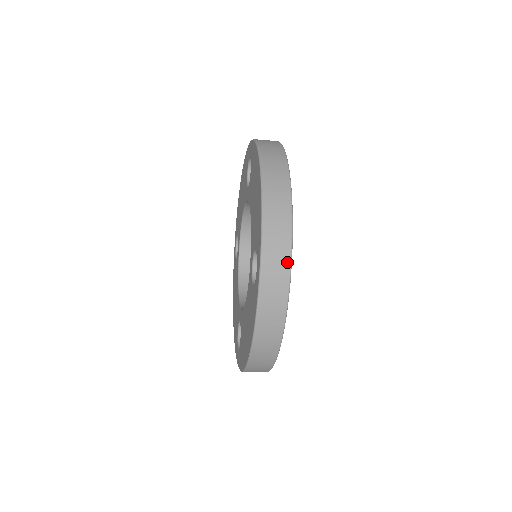
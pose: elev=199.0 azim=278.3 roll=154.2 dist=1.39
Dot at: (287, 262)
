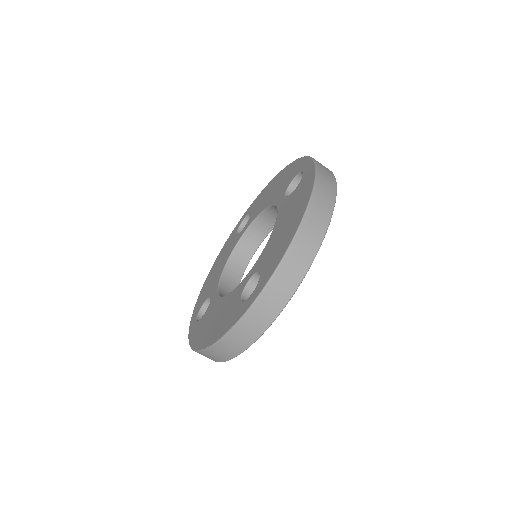
Dot at: (280, 307)
